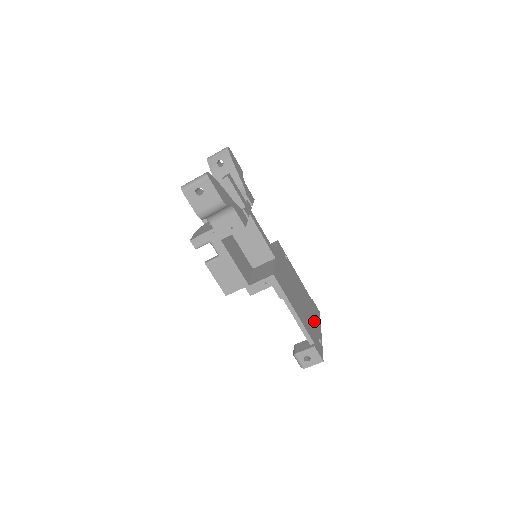
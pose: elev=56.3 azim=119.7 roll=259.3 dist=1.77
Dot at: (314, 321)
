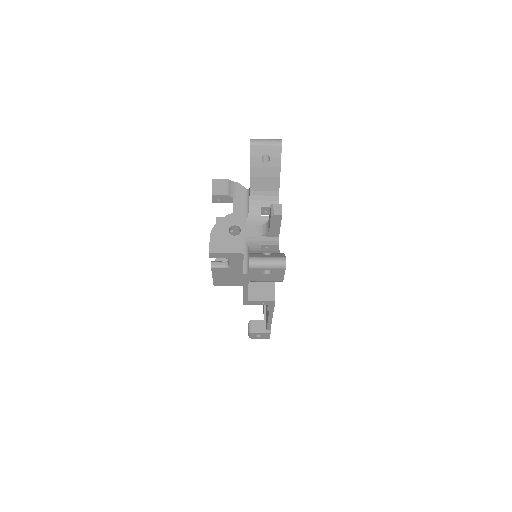
Dot at: occluded
